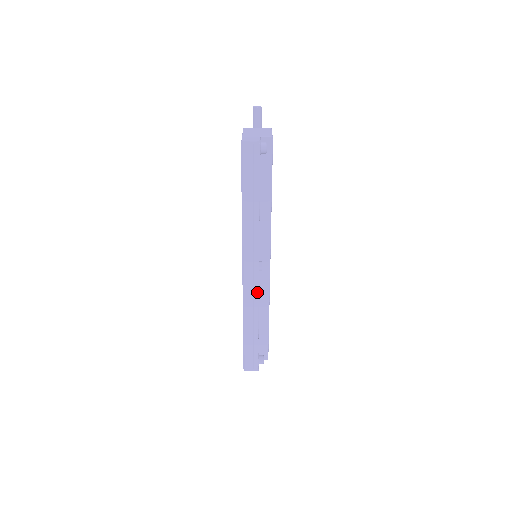
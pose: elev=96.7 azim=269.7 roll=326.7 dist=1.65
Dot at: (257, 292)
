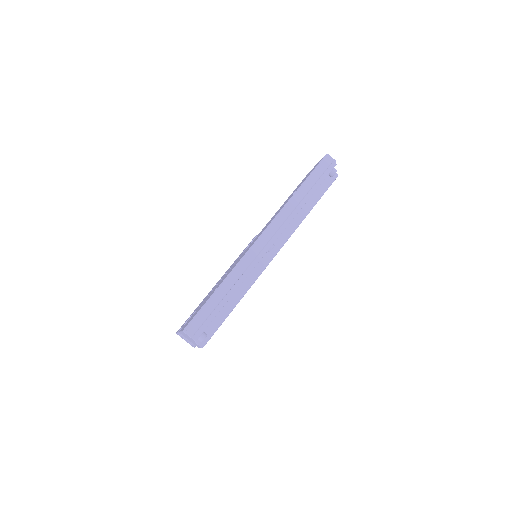
Dot at: (258, 261)
